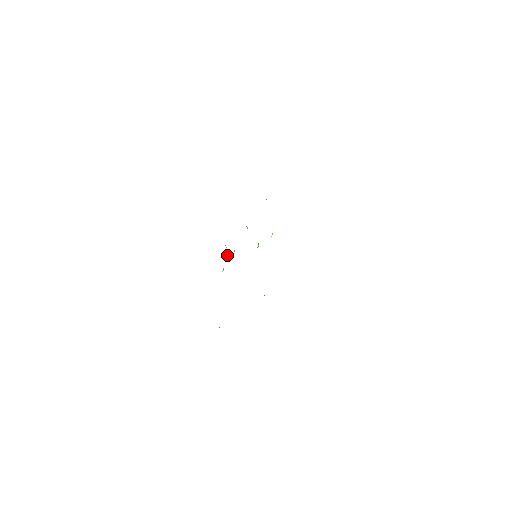
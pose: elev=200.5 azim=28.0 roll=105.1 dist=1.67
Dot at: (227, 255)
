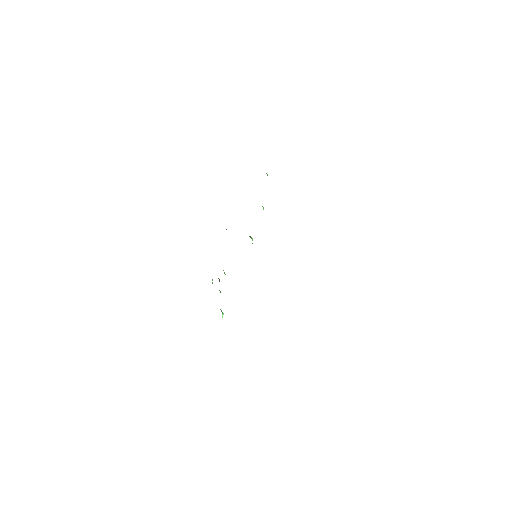
Dot at: occluded
